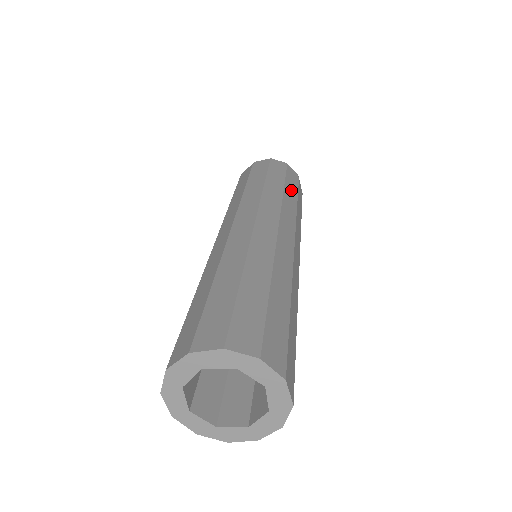
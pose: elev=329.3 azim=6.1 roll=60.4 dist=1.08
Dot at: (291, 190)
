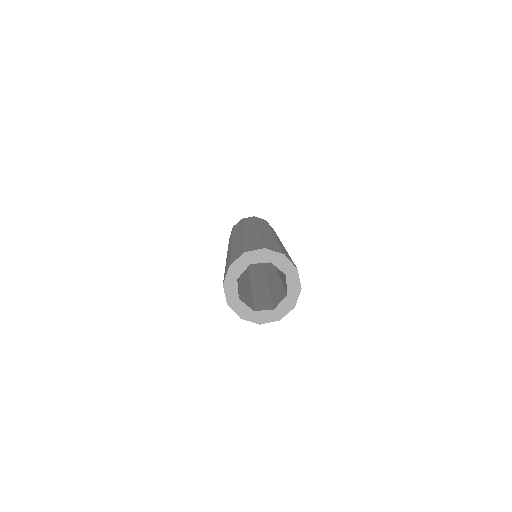
Dot at: (272, 229)
